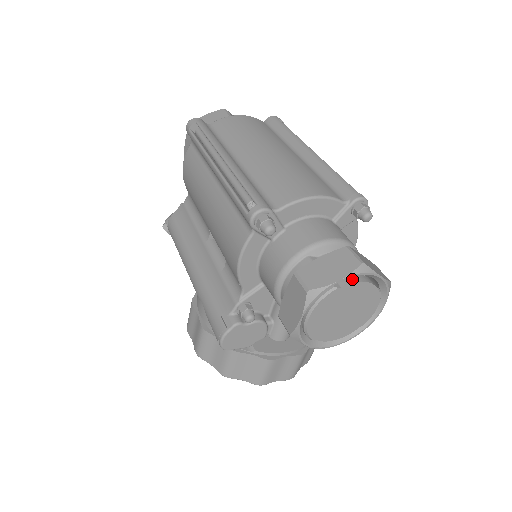
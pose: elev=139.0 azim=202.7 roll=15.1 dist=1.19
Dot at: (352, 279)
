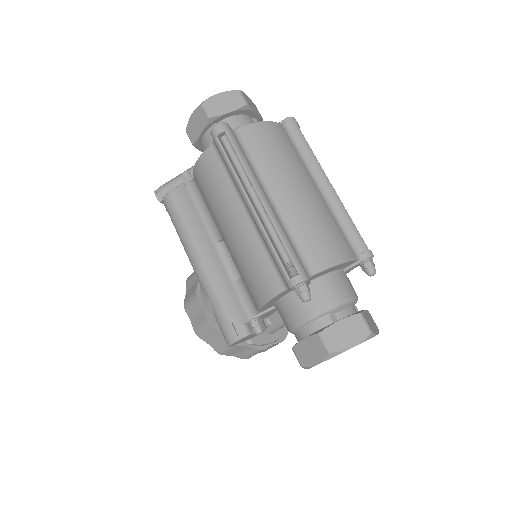
Dot at: occluded
